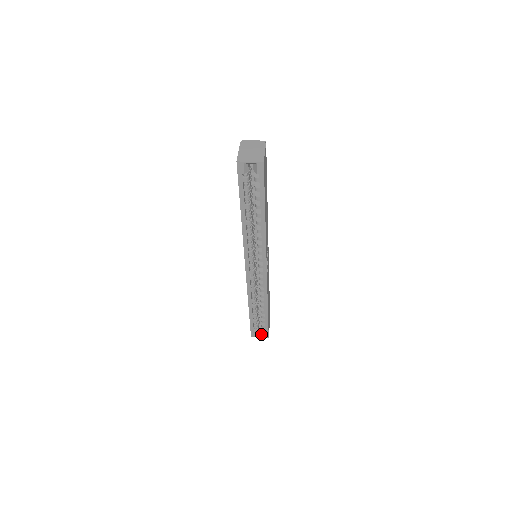
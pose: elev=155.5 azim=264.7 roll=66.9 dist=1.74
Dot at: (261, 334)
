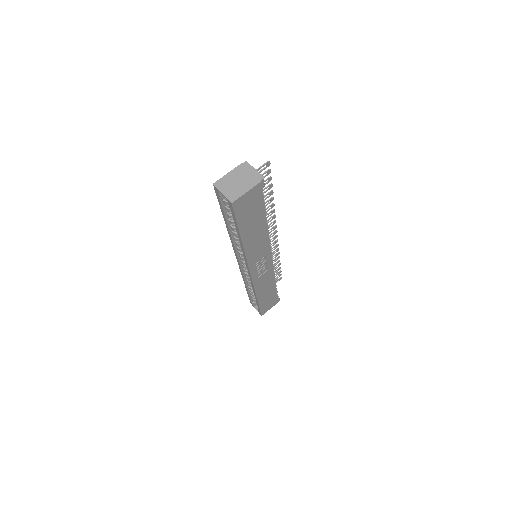
Dot at: occluded
